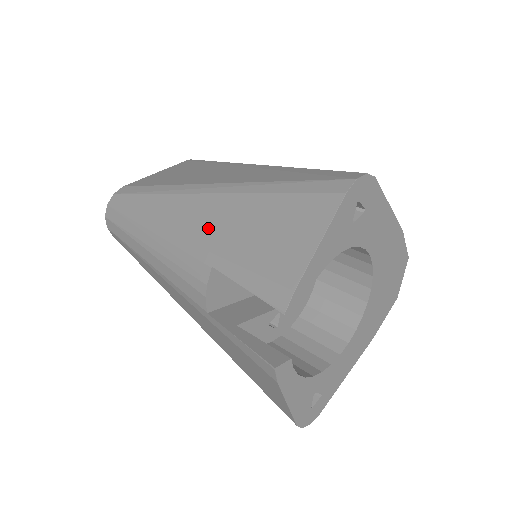
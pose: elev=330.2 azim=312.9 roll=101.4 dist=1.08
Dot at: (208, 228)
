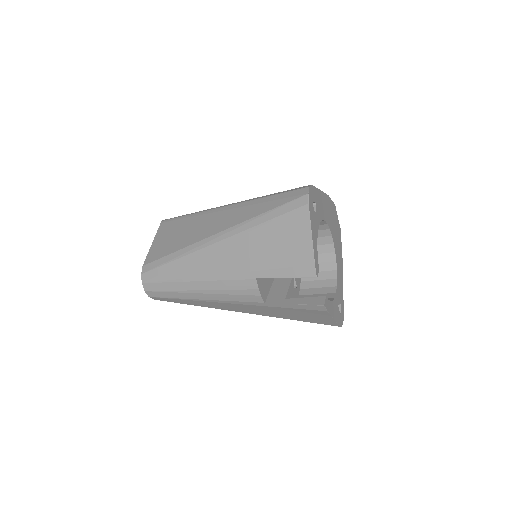
Dot at: (237, 260)
